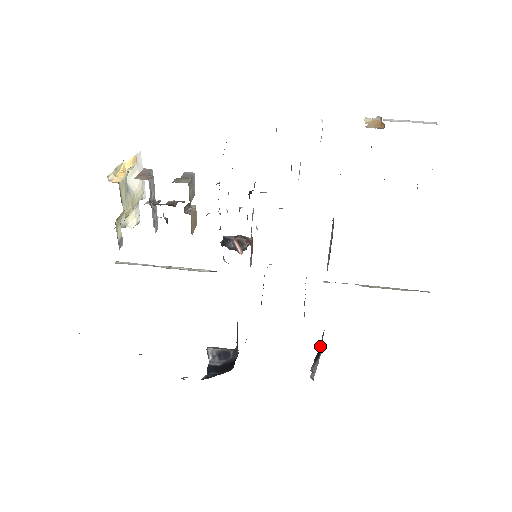
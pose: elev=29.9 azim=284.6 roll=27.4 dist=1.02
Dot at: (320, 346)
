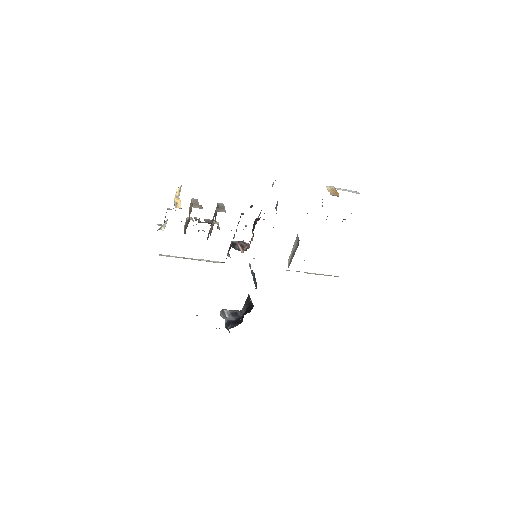
Dot at: occluded
